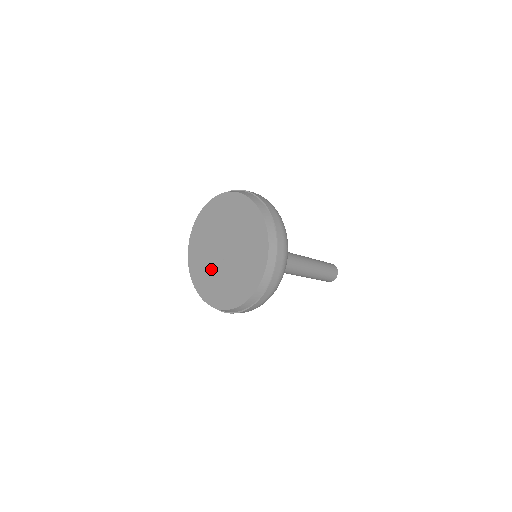
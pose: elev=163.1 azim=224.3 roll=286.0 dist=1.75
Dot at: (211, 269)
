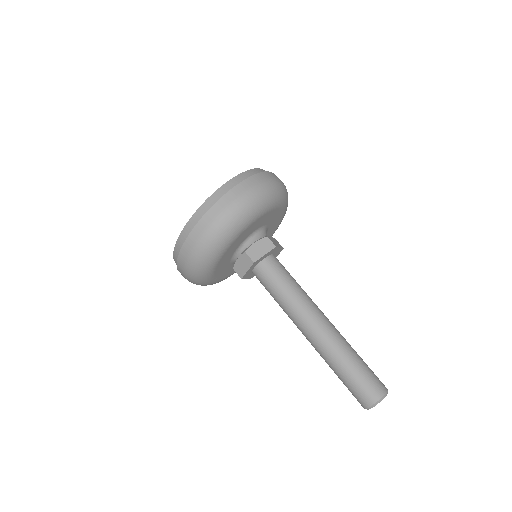
Dot at: occluded
